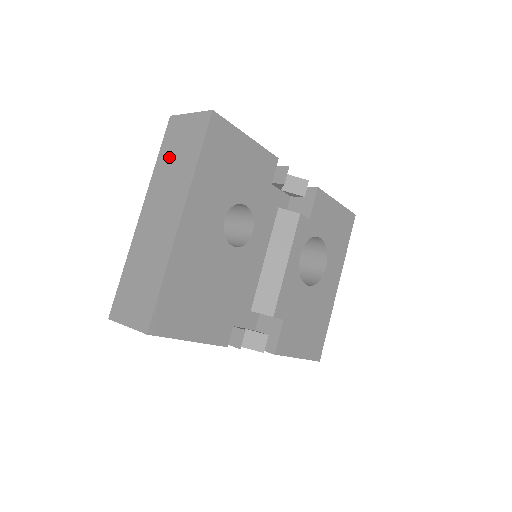
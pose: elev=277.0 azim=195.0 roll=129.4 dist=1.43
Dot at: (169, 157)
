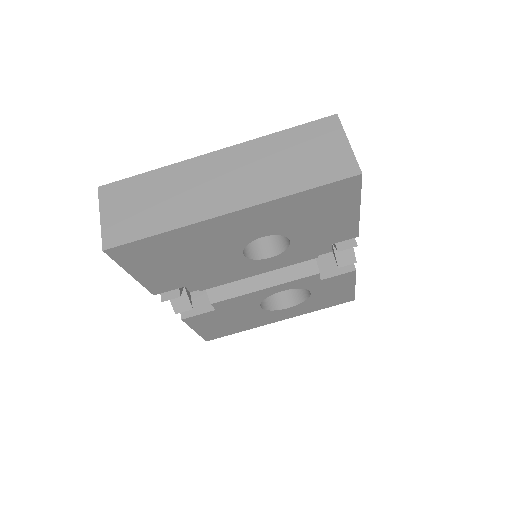
Dot at: (290, 147)
